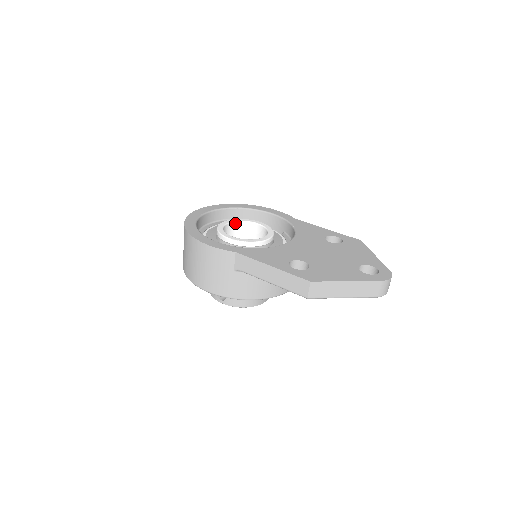
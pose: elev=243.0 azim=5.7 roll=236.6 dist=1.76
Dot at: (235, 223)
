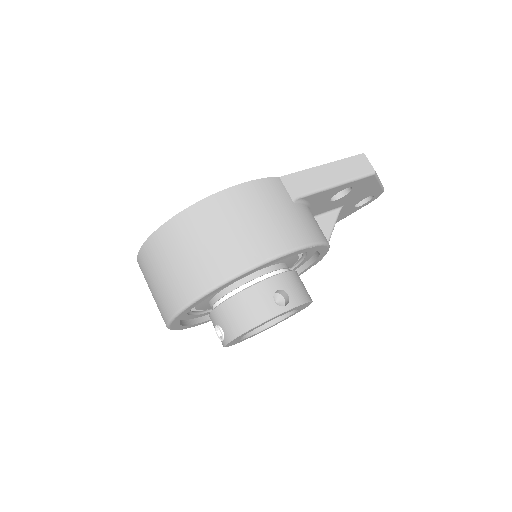
Dot at: occluded
